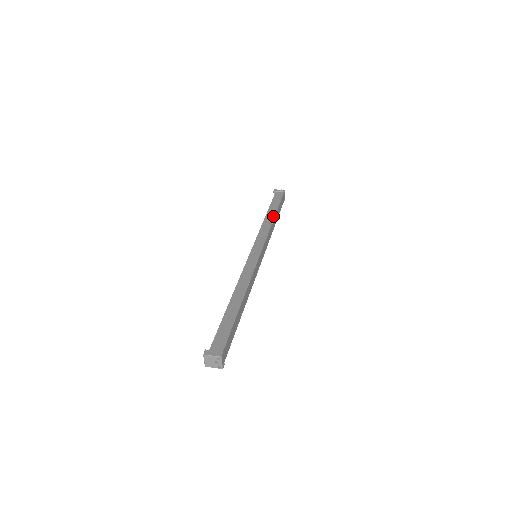
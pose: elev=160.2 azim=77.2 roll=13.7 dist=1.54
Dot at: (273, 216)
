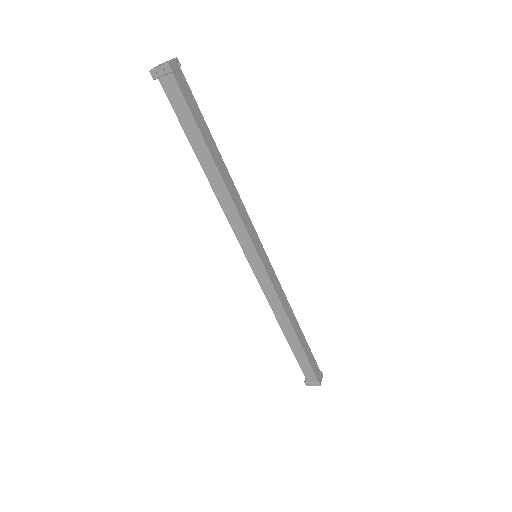
Dot at: (295, 321)
